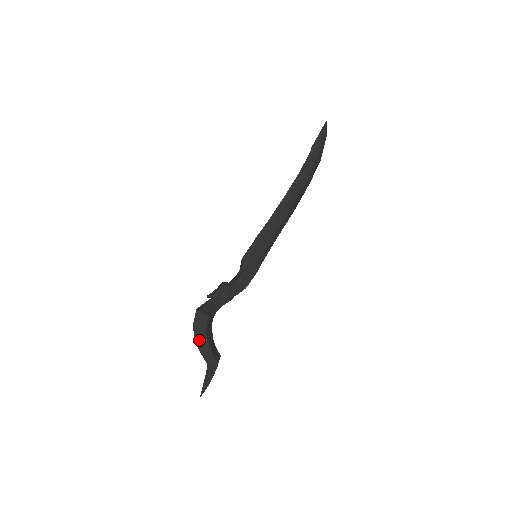
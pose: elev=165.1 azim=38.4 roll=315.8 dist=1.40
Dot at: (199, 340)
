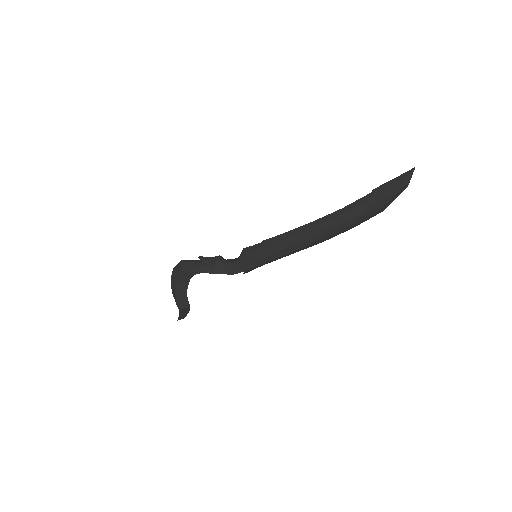
Dot at: (173, 282)
